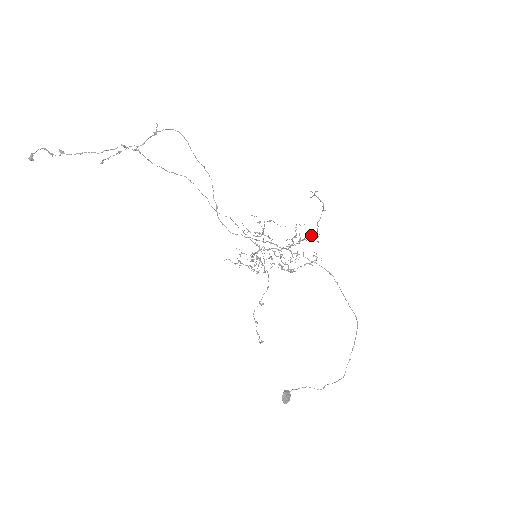
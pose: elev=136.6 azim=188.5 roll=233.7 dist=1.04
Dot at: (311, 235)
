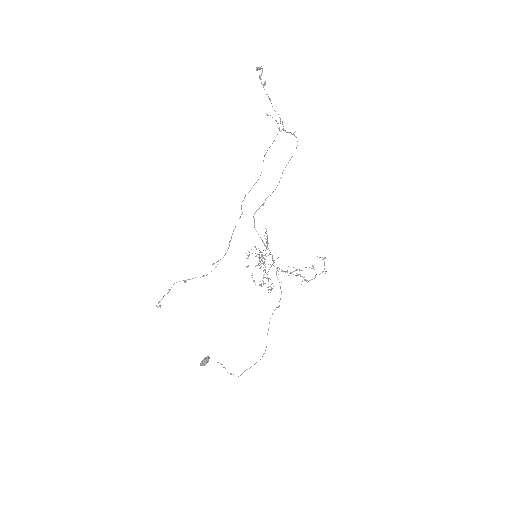
Dot at: occluded
